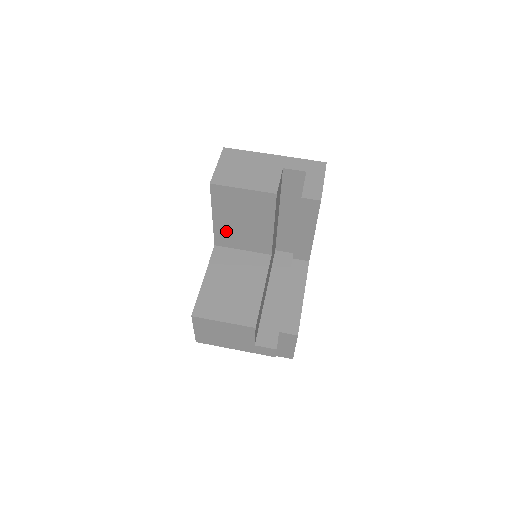
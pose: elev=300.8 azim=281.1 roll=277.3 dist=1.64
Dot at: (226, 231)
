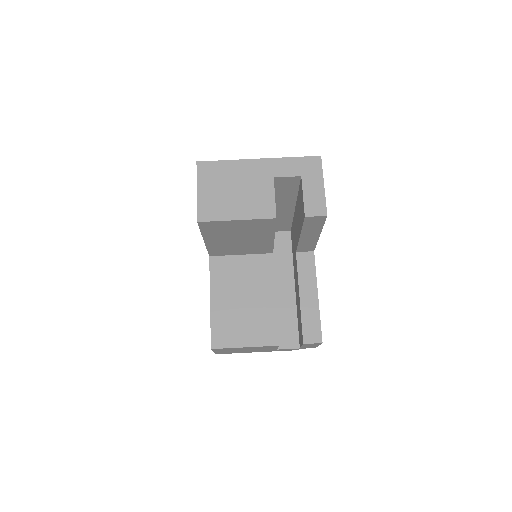
Dot at: (221, 247)
